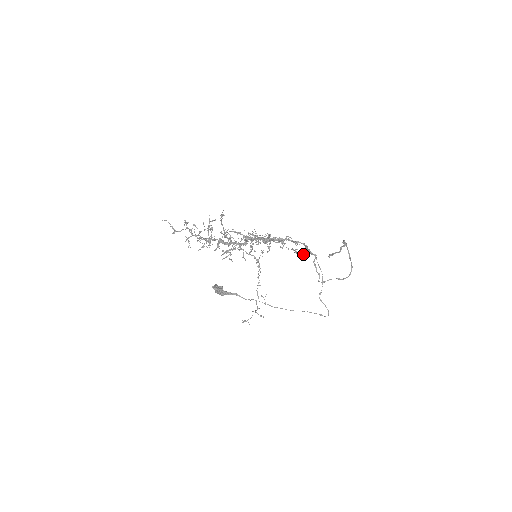
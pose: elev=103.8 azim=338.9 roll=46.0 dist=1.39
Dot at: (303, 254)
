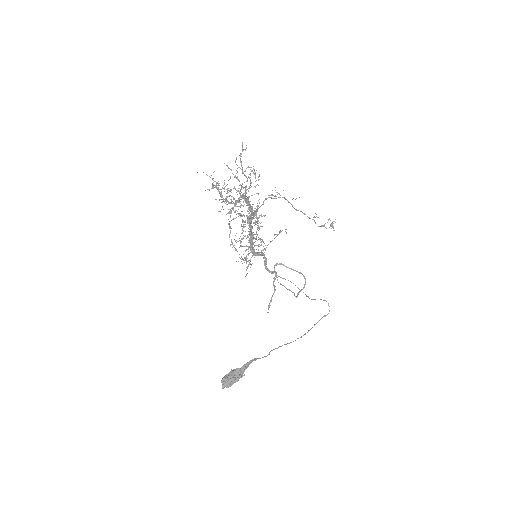
Dot at: occluded
